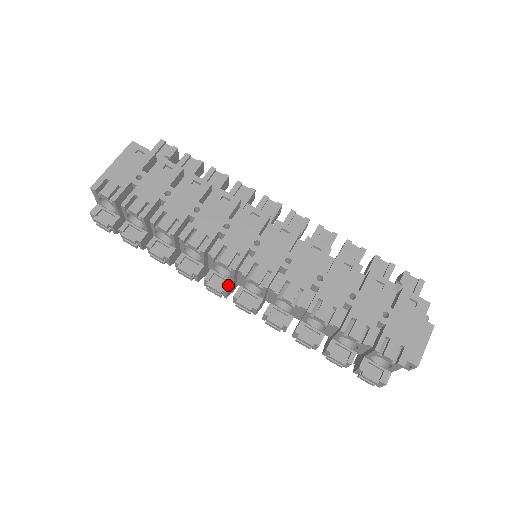
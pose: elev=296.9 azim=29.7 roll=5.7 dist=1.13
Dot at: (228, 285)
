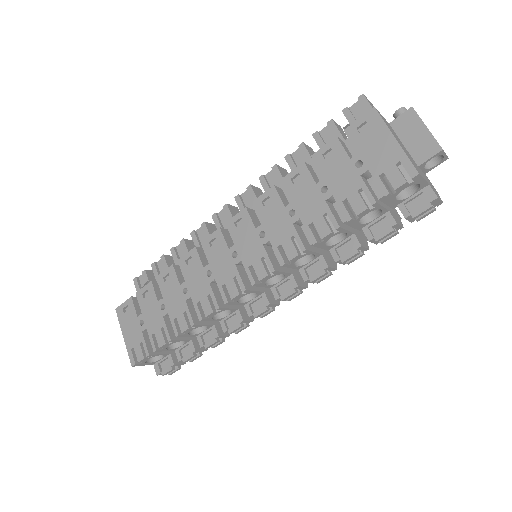
Dot at: (264, 299)
